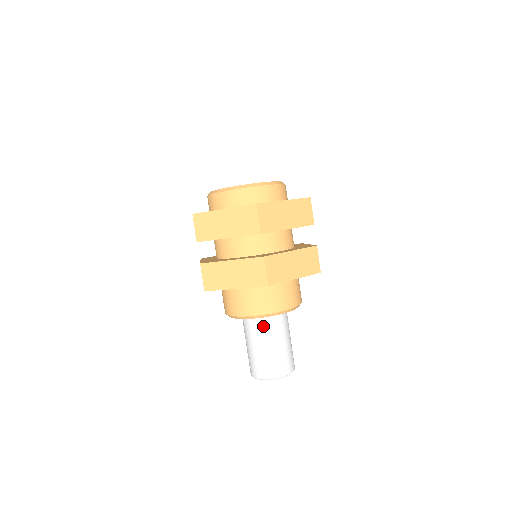
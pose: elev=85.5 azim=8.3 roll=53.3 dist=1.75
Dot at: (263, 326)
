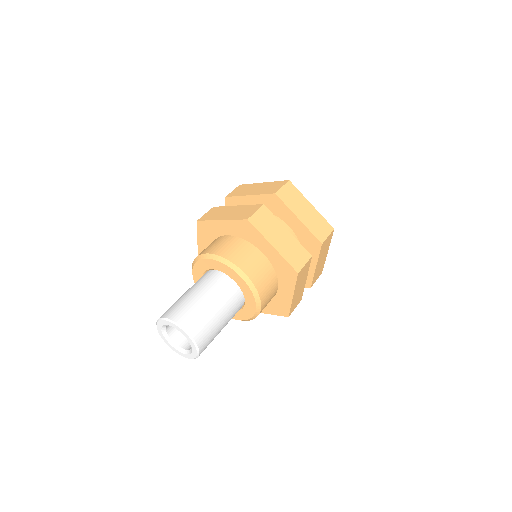
Dot at: (232, 296)
